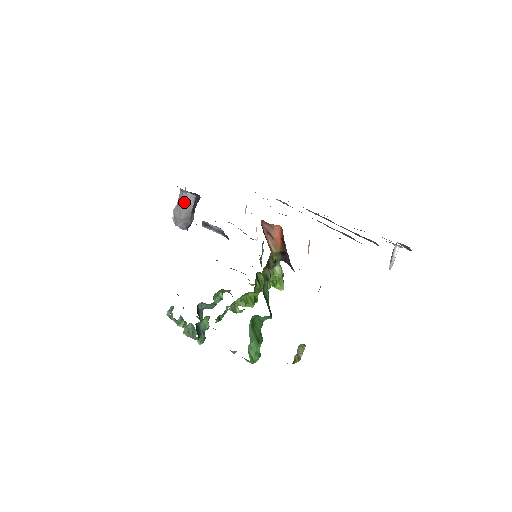
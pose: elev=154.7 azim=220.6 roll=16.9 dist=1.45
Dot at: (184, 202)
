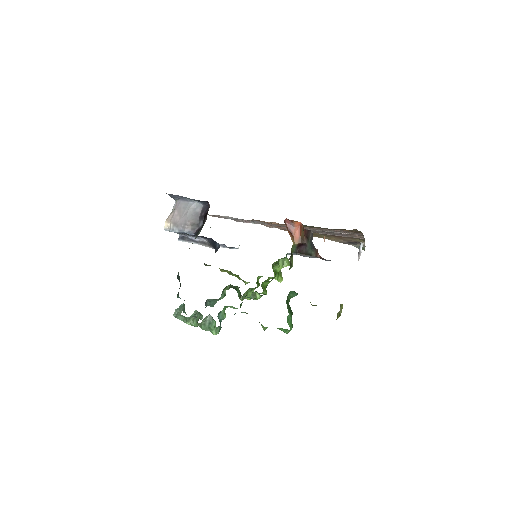
Dot at: (191, 210)
